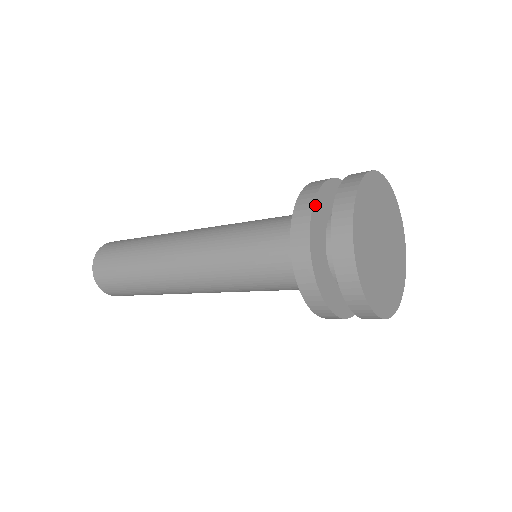
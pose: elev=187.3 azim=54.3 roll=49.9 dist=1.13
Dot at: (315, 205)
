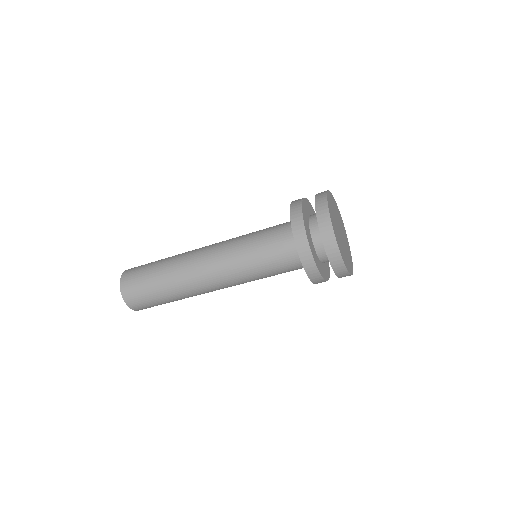
Dot at: (303, 202)
